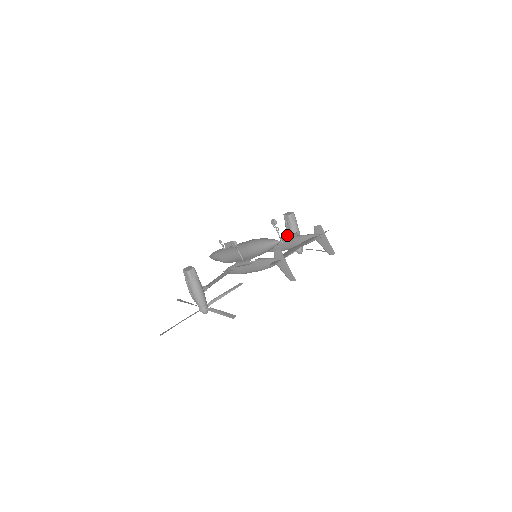
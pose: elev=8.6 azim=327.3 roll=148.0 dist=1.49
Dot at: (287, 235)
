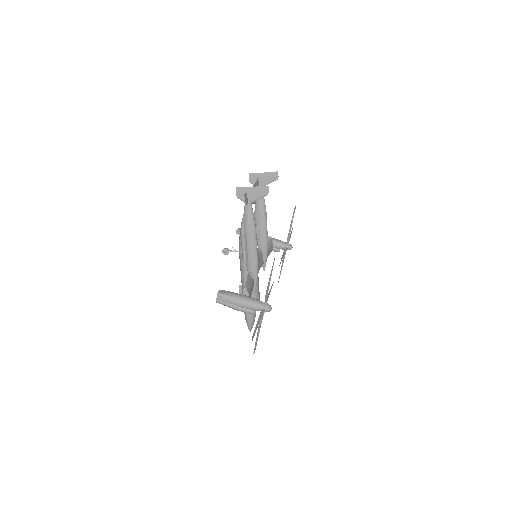
Dot at: (256, 226)
